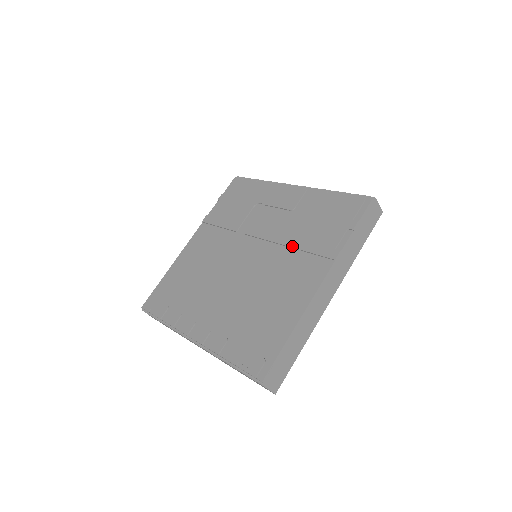
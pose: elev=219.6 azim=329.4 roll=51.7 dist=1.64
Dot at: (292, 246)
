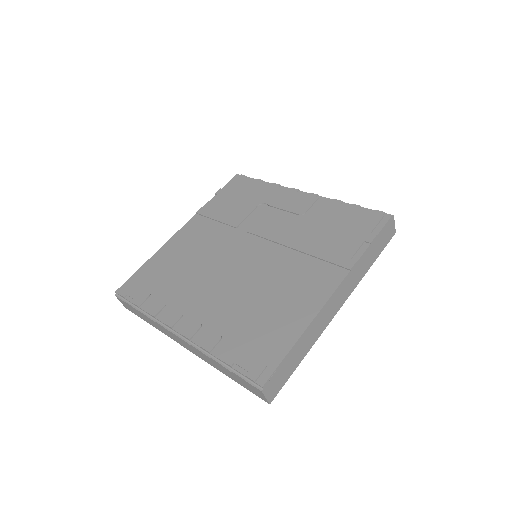
Dot at: (301, 250)
